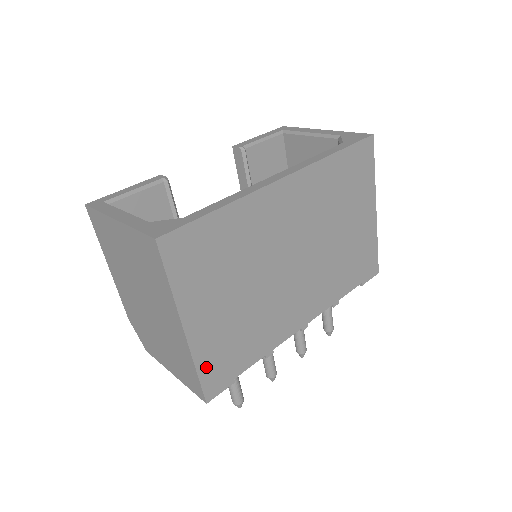
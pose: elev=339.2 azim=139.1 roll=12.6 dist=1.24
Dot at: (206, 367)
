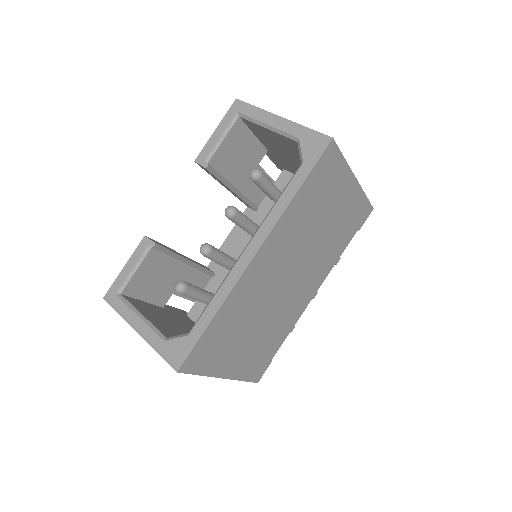
Dot at: (248, 374)
